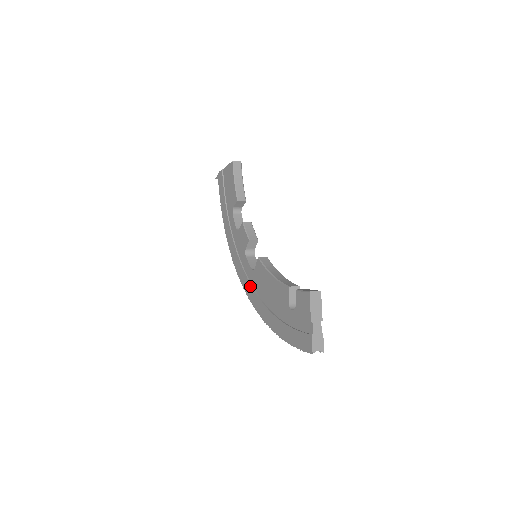
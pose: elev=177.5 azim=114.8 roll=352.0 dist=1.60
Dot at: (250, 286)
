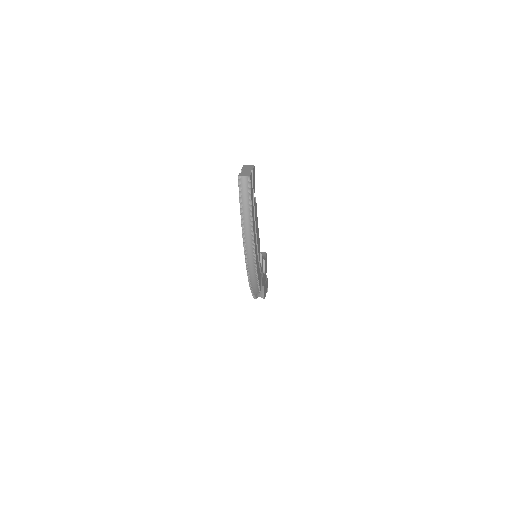
Dot at: occluded
